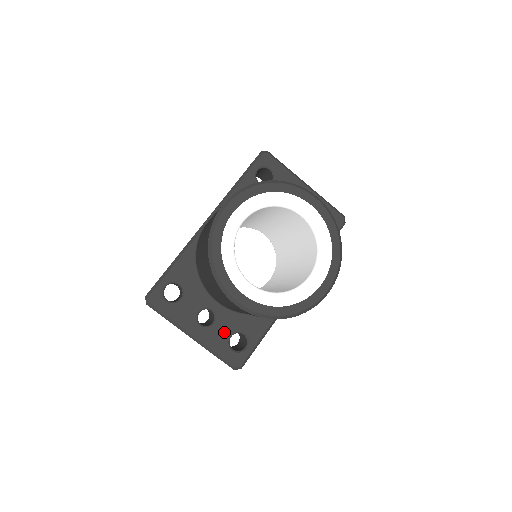
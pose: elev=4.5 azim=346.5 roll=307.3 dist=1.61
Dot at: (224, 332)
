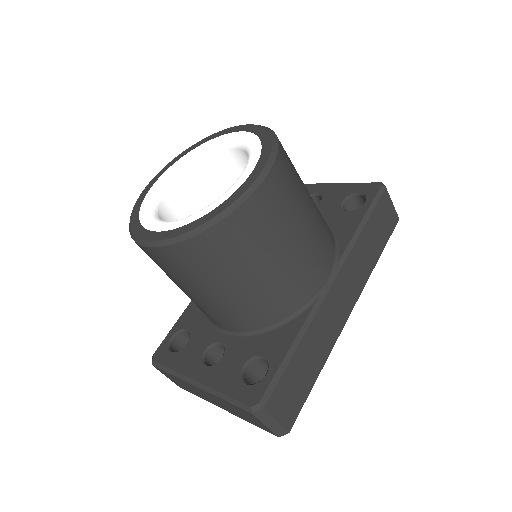
Dot at: (235, 363)
